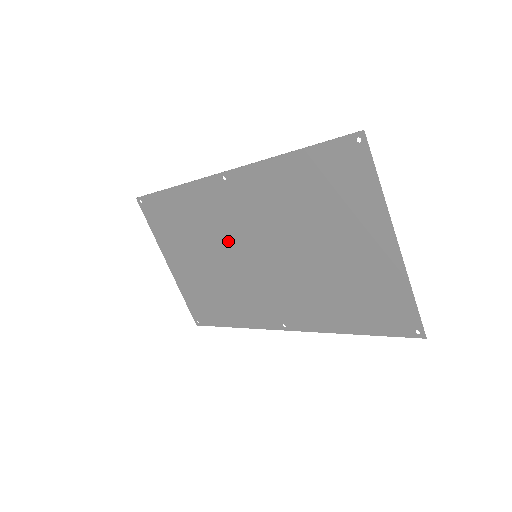
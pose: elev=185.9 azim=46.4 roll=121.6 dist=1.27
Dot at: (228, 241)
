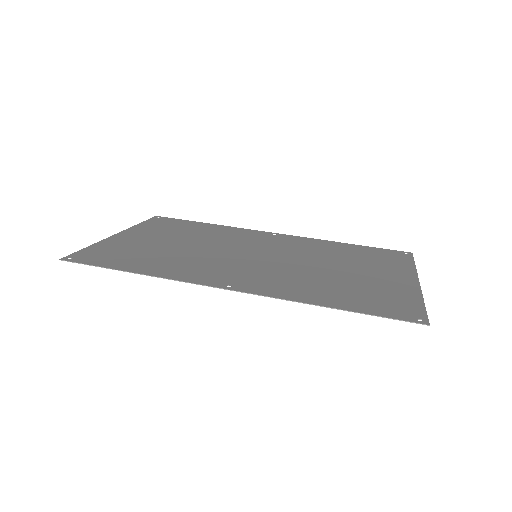
Dot at: (220, 258)
